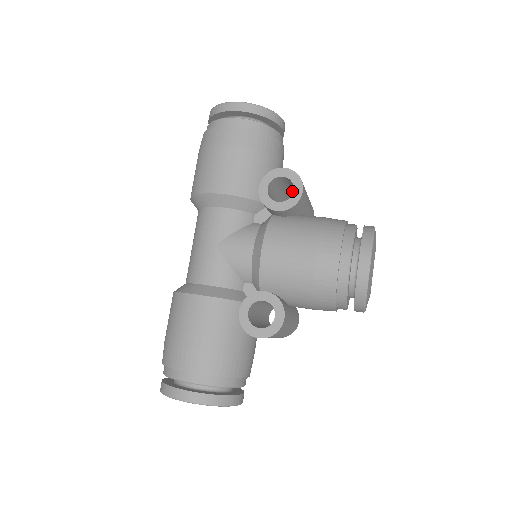
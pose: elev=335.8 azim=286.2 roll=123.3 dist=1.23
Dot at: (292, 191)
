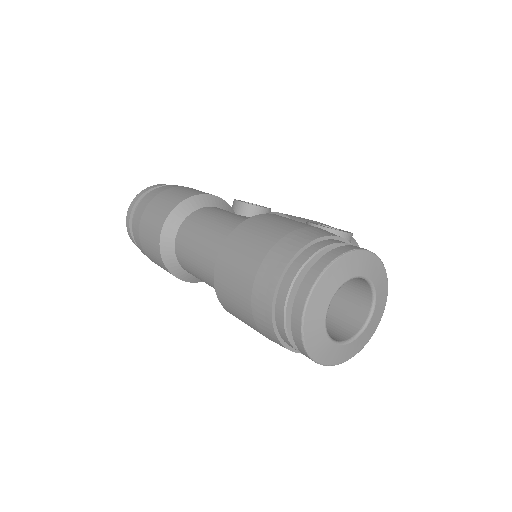
Dot at: occluded
